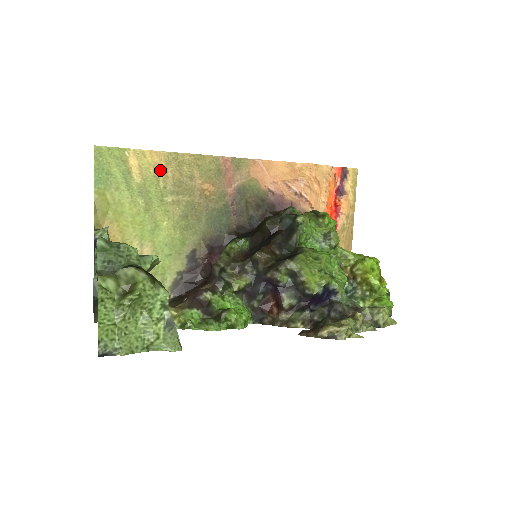
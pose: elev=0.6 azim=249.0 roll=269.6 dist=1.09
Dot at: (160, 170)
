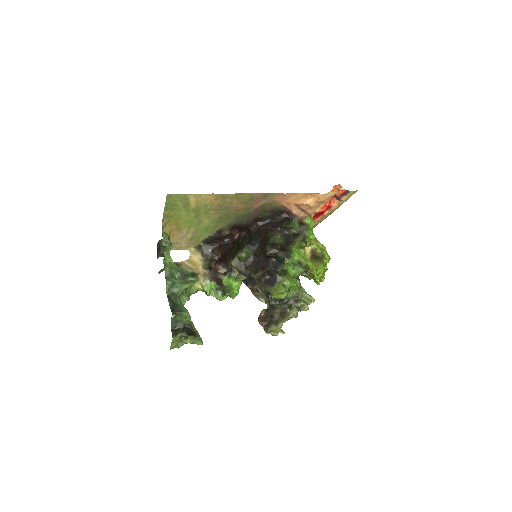
Dot at: (210, 201)
